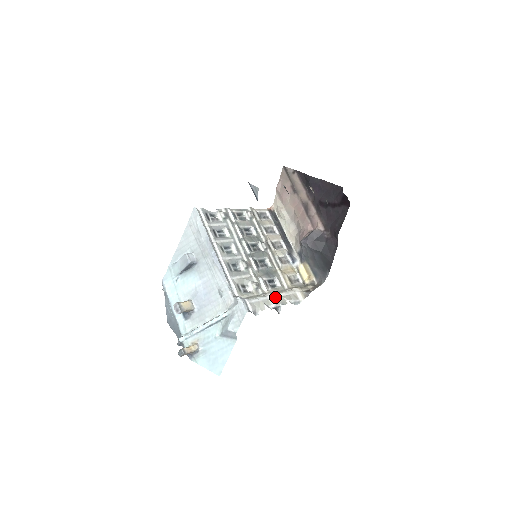
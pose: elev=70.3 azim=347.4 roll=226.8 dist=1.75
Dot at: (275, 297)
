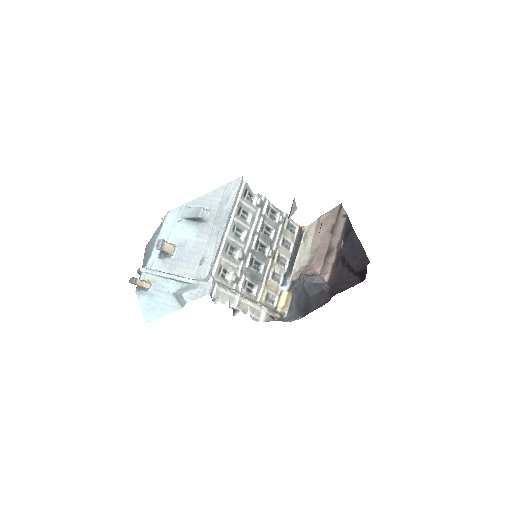
Dot at: (242, 301)
